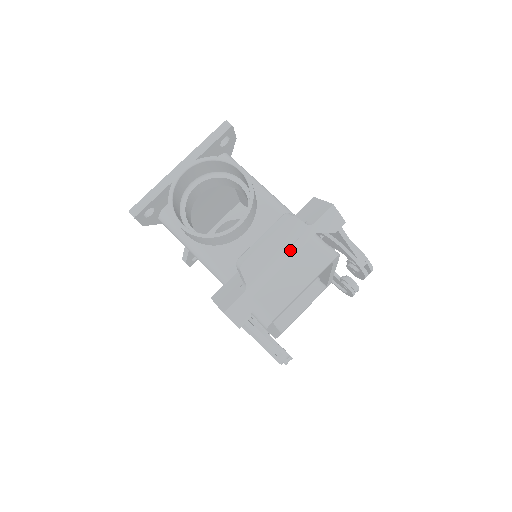
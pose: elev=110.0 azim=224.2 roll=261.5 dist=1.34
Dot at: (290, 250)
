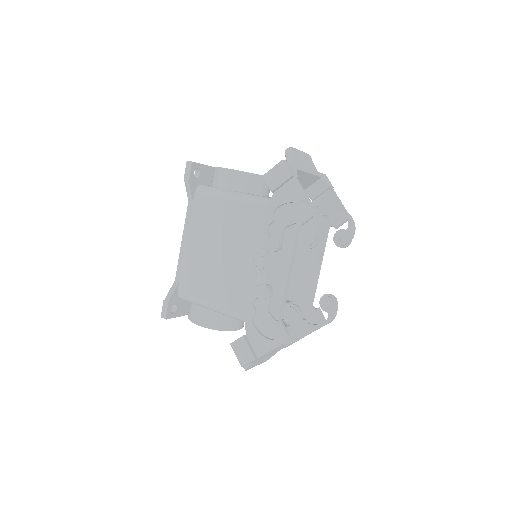
Dot at: (311, 171)
